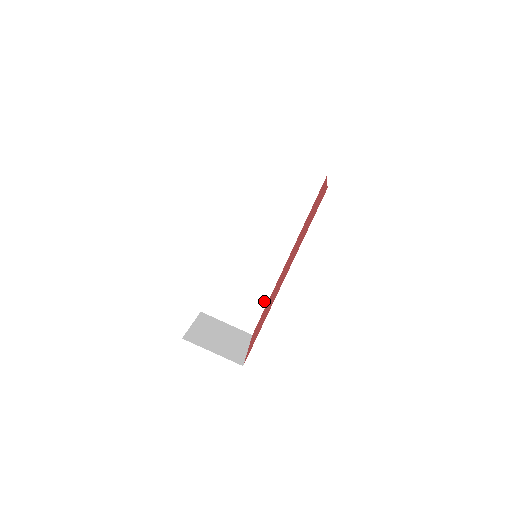
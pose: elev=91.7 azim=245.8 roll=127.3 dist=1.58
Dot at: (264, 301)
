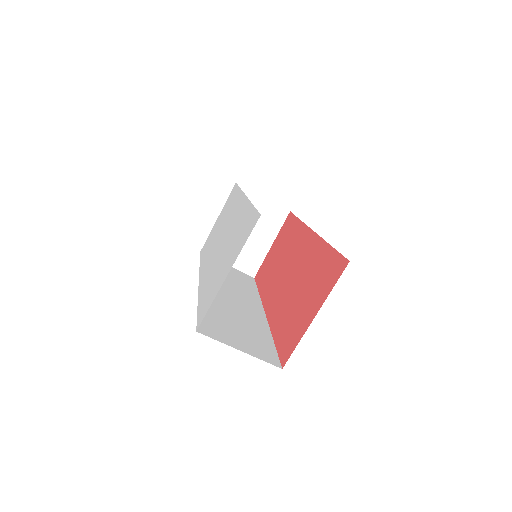
Dot at: occluded
